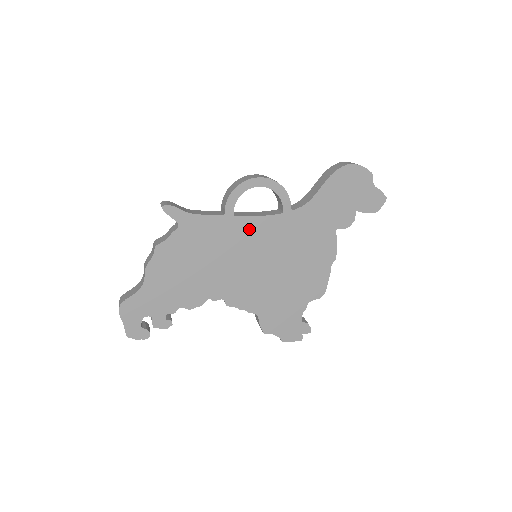
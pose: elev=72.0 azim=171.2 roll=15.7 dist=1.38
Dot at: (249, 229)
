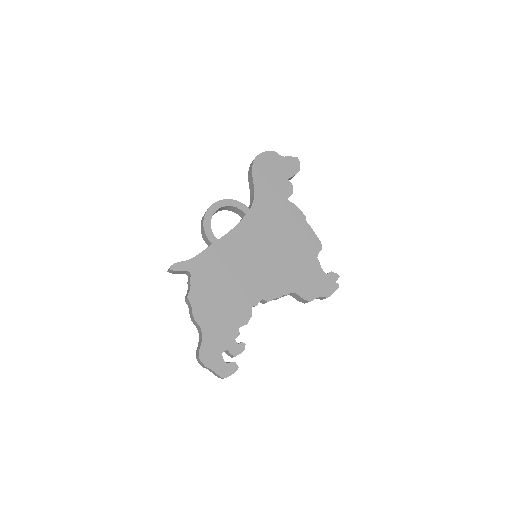
Dot at: (235, 240)
